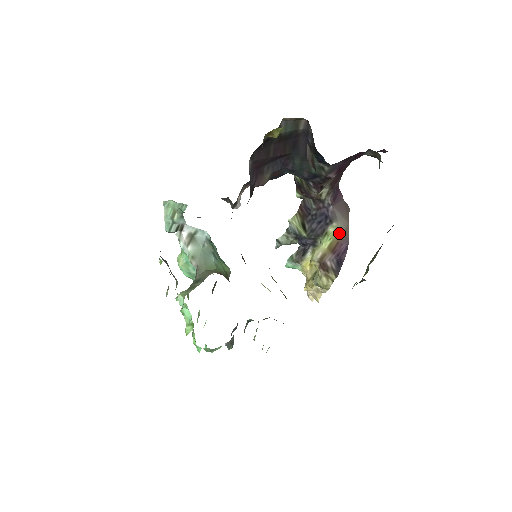
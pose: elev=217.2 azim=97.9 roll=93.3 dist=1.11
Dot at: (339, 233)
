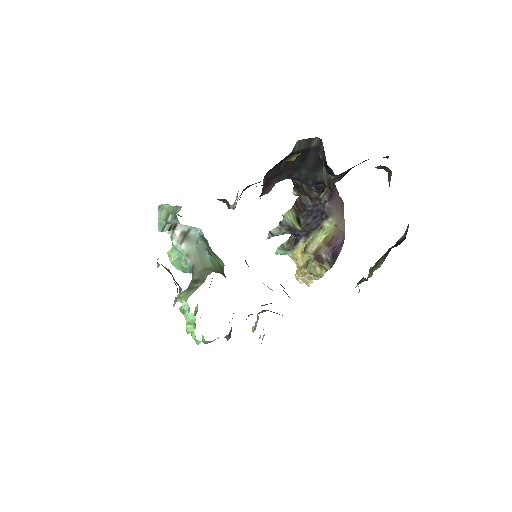
Dot at: (335, 228)
